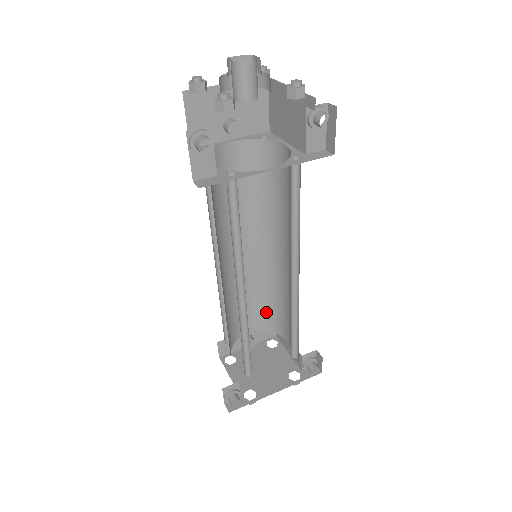
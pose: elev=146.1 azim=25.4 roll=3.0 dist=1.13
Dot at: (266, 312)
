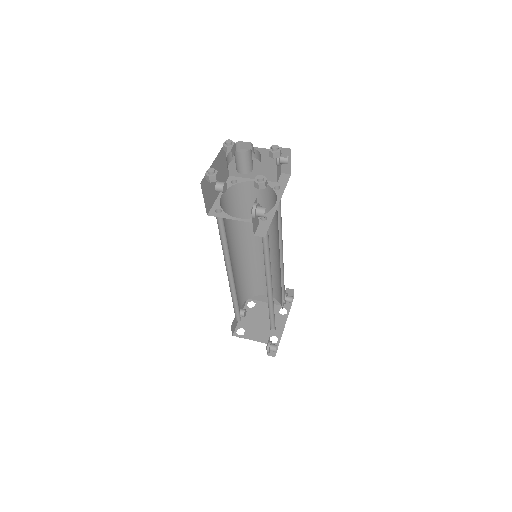
Dot at: (247, 287)
